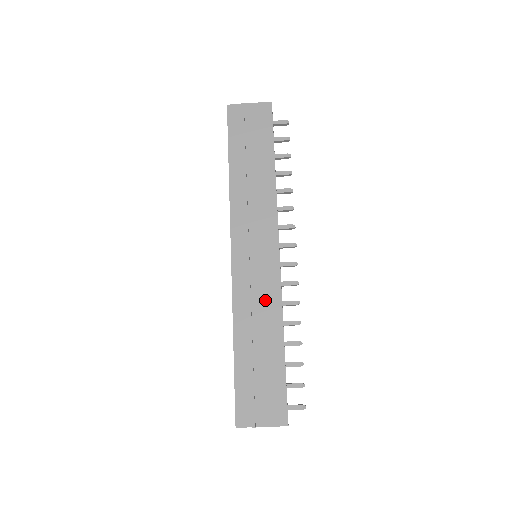
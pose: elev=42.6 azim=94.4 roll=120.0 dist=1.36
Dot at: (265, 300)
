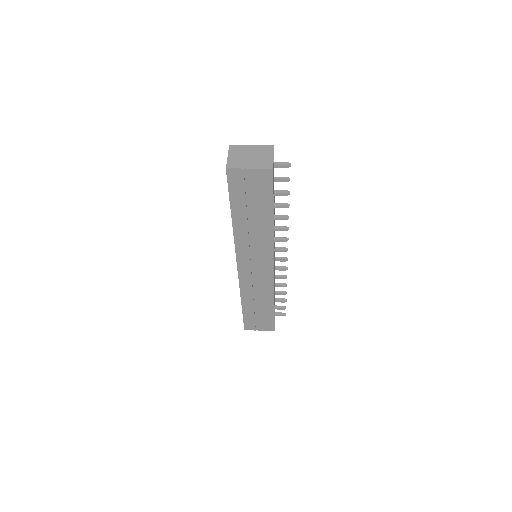
Dot at: (262, 289)
